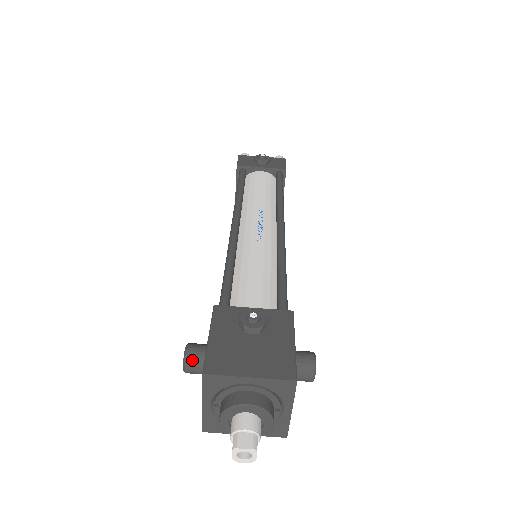
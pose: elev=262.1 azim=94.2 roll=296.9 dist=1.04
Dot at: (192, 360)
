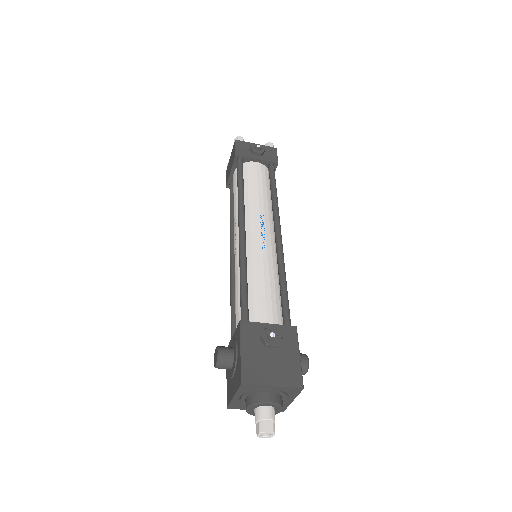
Dot at: (223, 362)
